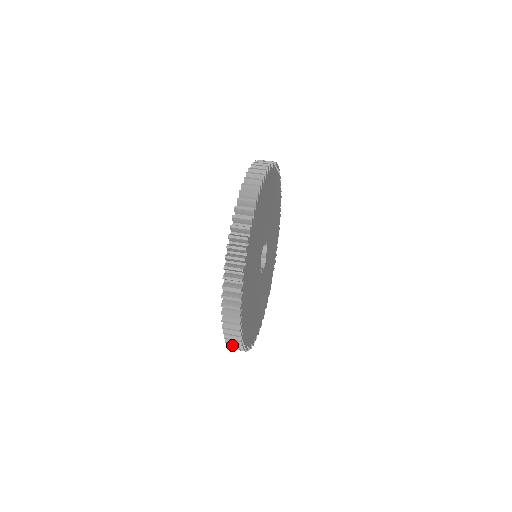
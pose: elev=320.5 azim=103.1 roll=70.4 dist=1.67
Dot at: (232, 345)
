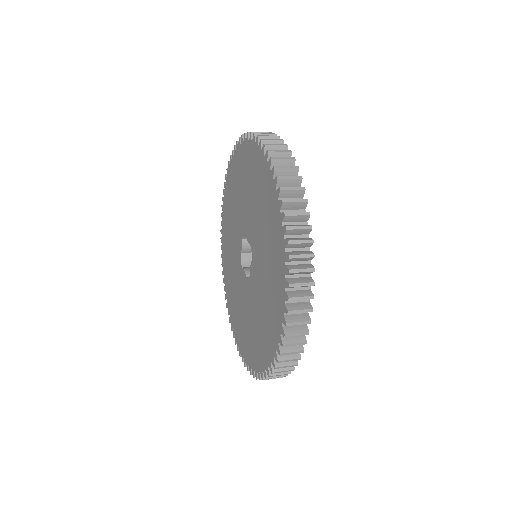
Dot at: occluded
